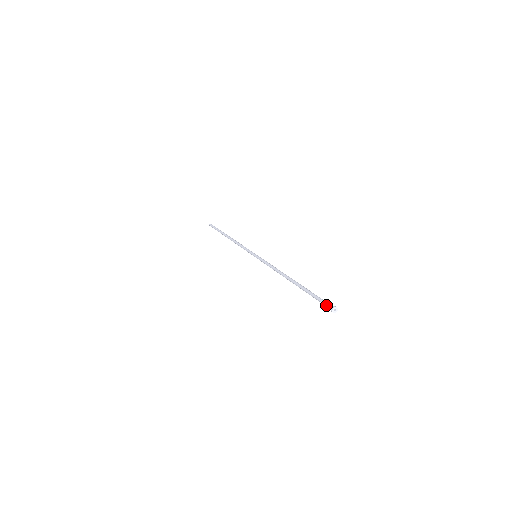
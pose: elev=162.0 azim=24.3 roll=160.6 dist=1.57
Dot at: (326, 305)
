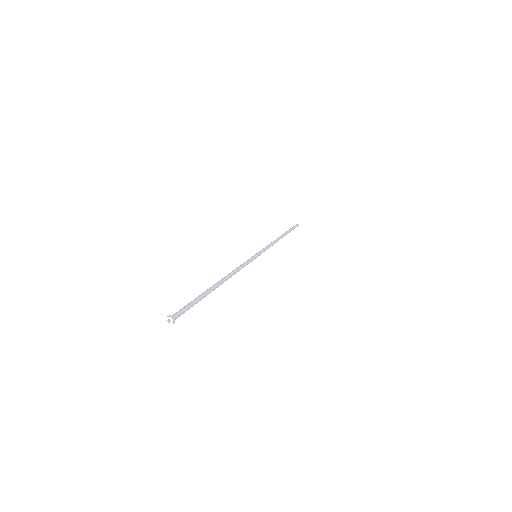
Dot at: (175, 315)
